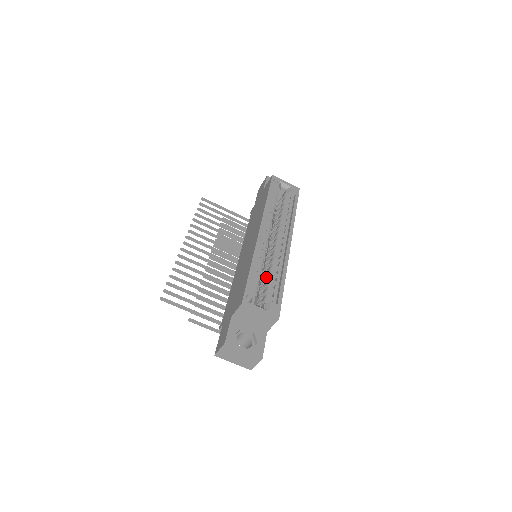
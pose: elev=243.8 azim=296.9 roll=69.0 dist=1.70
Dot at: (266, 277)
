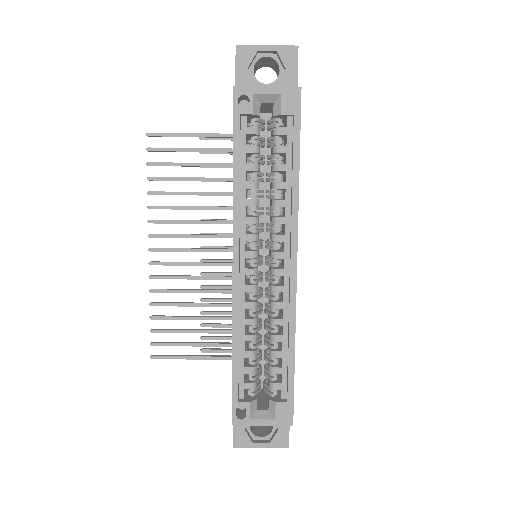
Dot at: (267, 339)
